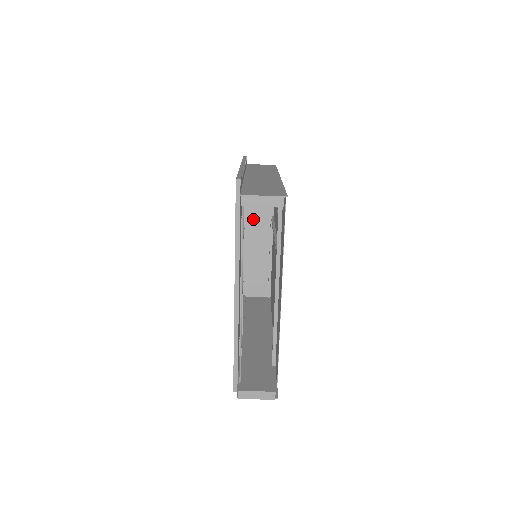
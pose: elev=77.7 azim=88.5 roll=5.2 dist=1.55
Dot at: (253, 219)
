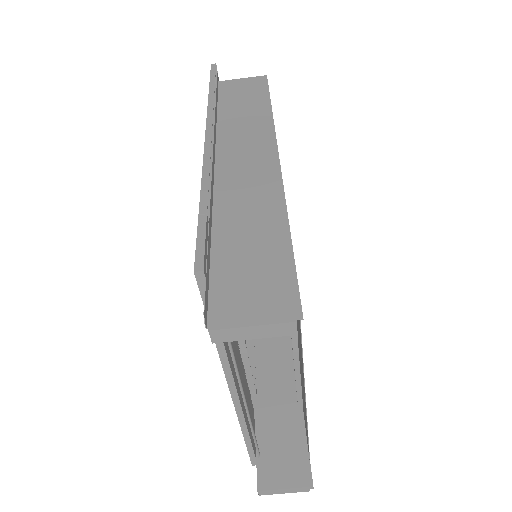
Dot at: occluded
